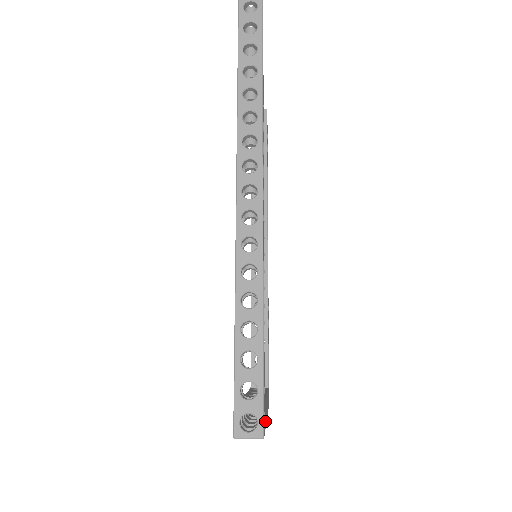
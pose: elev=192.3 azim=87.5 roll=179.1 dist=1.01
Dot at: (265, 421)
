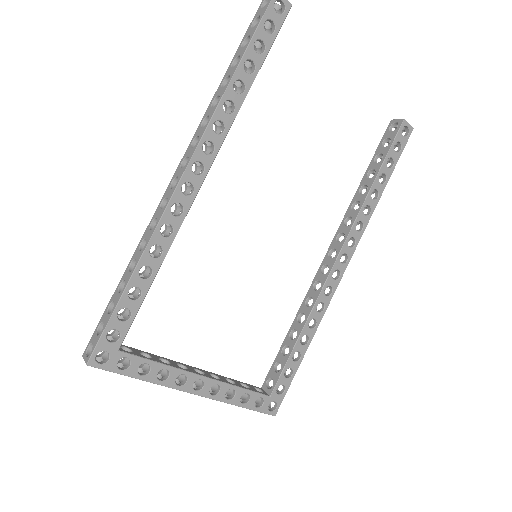
Dot at: (134, 371)
